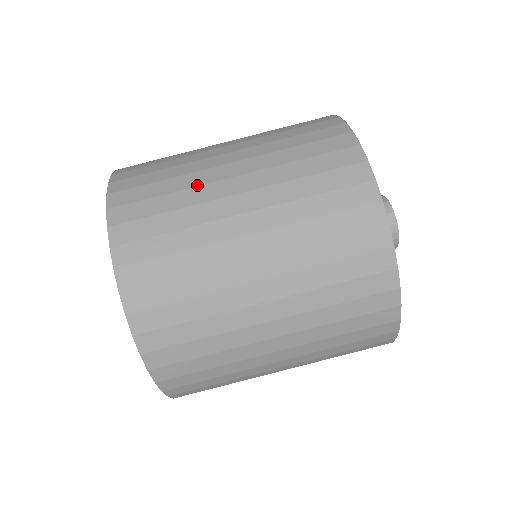
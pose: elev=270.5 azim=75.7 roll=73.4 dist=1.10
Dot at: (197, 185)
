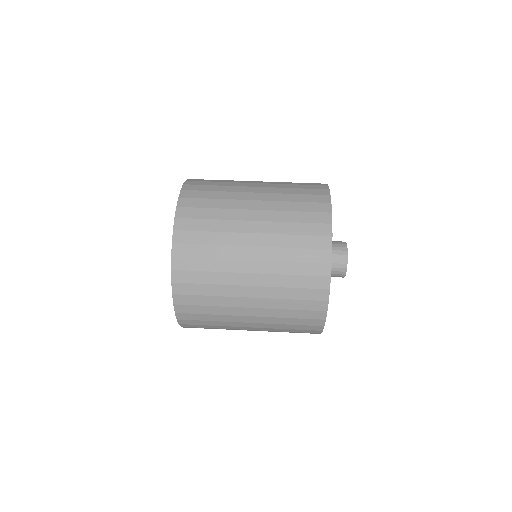
Dot at: (232, 208)
